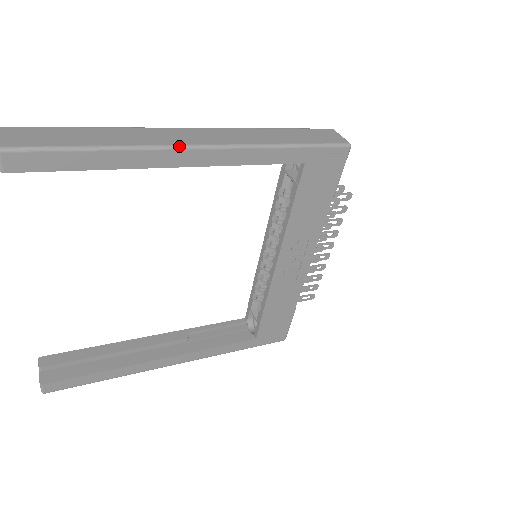
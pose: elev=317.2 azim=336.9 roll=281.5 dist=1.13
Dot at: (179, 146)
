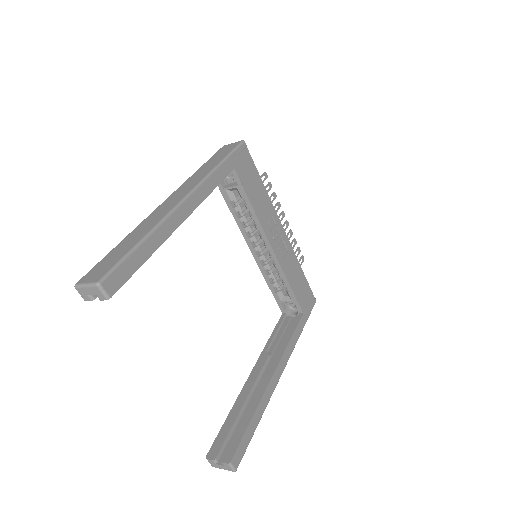
Dot at: (175, 207)
